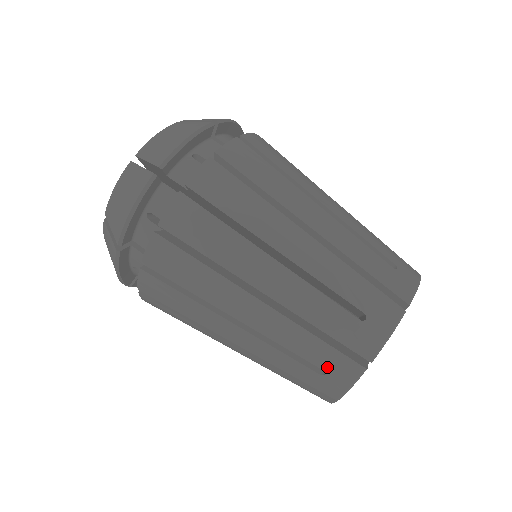
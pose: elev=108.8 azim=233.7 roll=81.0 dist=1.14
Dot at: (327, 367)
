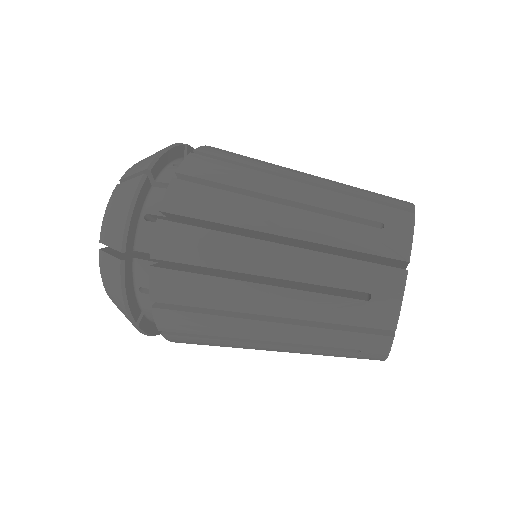
Dot at: (382, 218)
